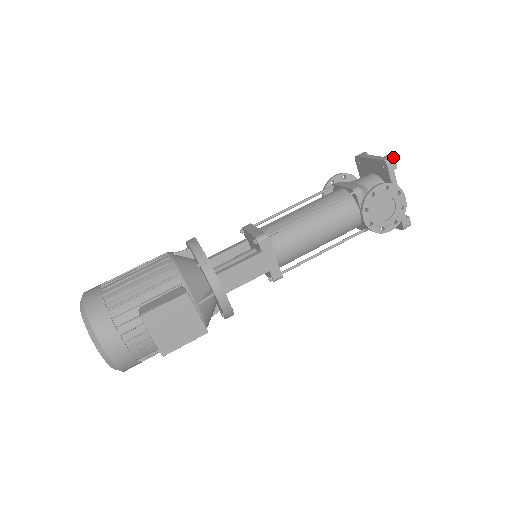
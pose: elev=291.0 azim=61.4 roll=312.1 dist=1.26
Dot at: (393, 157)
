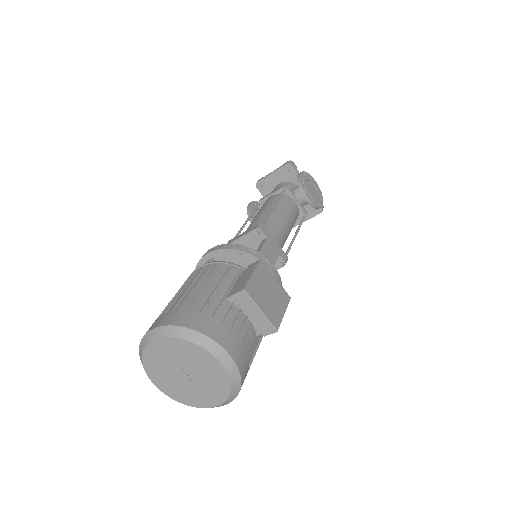
Dot at: occluded
